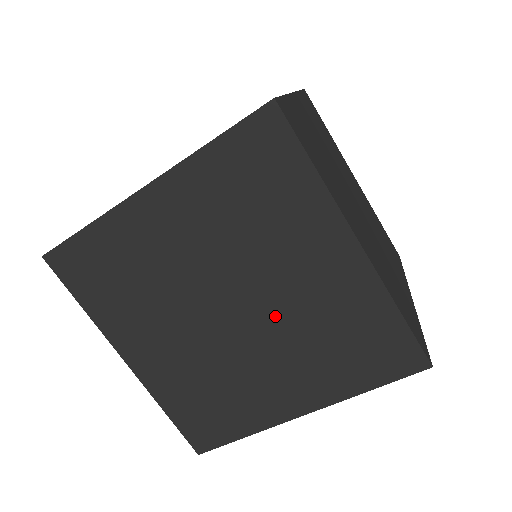
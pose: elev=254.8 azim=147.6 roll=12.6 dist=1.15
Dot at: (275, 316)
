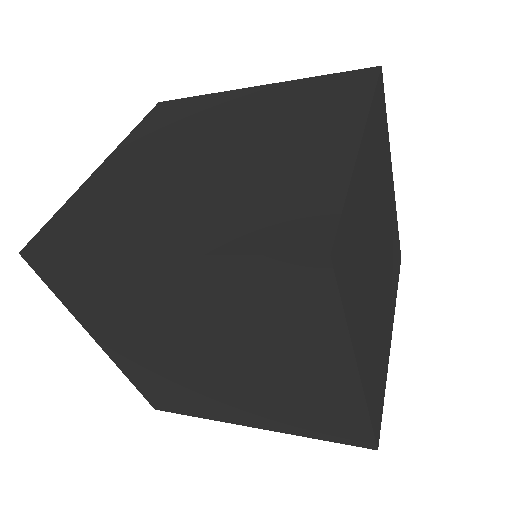
Dot at: (255, 379)
